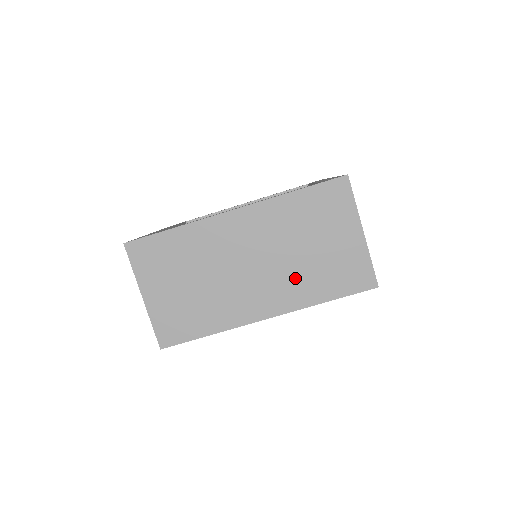
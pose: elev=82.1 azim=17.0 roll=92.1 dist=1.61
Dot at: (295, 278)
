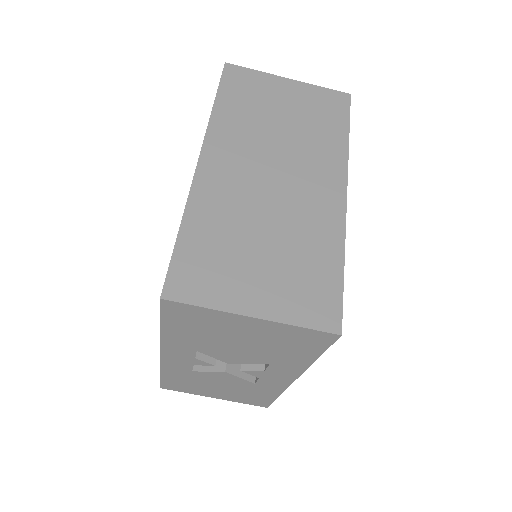
Dot at: (310, 147)
